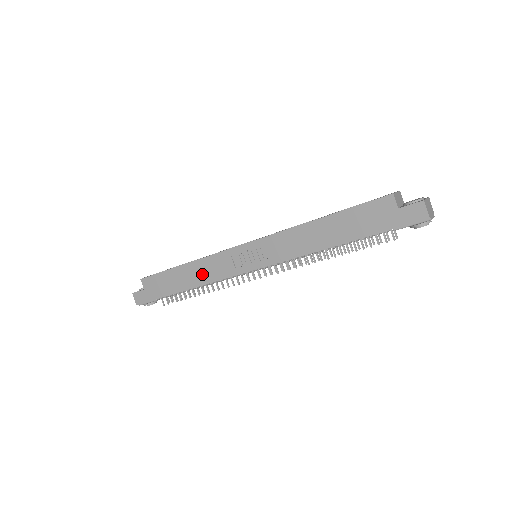
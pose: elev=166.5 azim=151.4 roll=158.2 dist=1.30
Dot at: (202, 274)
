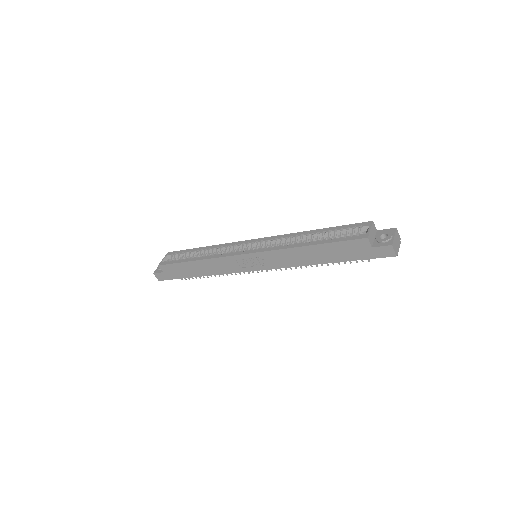
Dot at: (213, 268)
